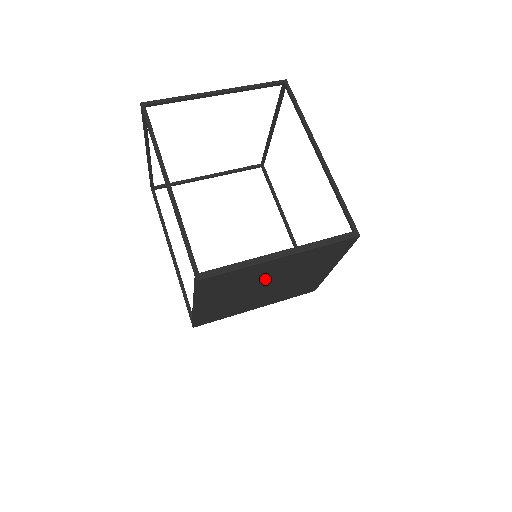
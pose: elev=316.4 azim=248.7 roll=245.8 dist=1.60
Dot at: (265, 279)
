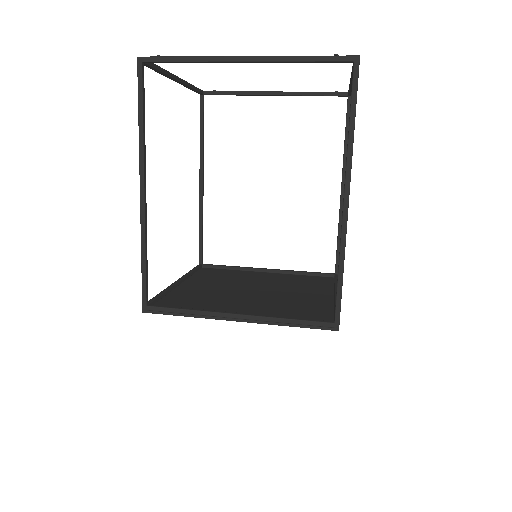
Dot at: occluded
